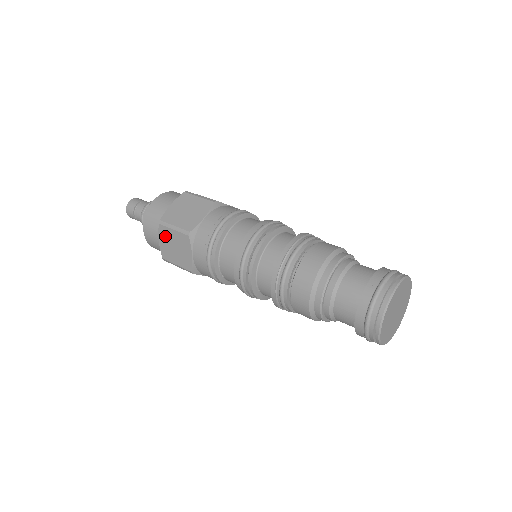
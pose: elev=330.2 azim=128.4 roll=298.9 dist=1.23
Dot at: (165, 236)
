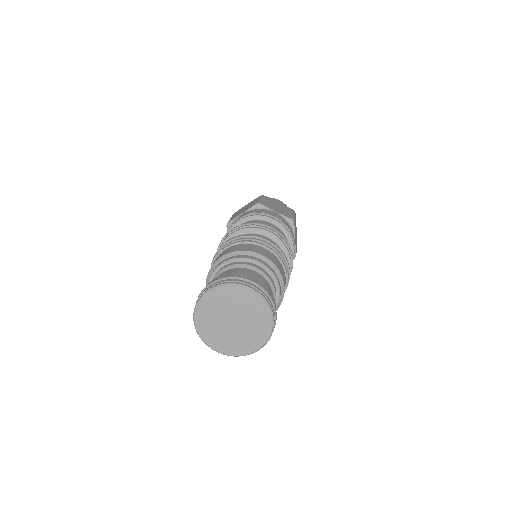
Dot at: occluded
